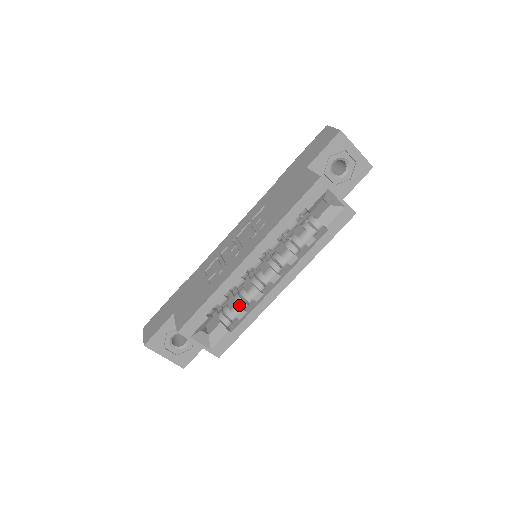
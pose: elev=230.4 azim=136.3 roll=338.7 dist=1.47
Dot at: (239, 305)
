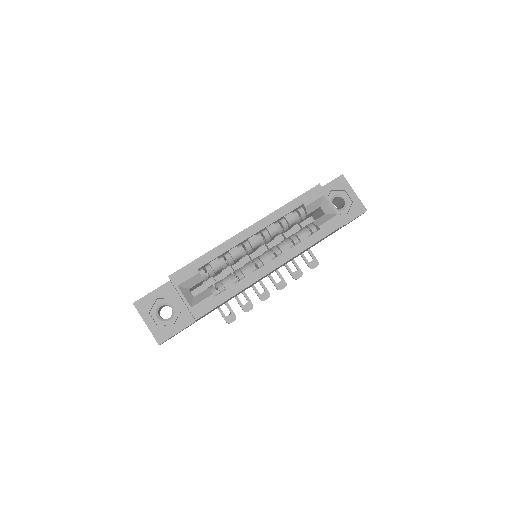
Dot at: (229, 278)
